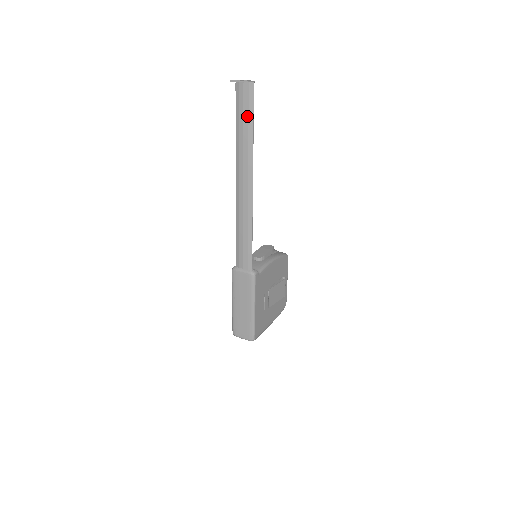
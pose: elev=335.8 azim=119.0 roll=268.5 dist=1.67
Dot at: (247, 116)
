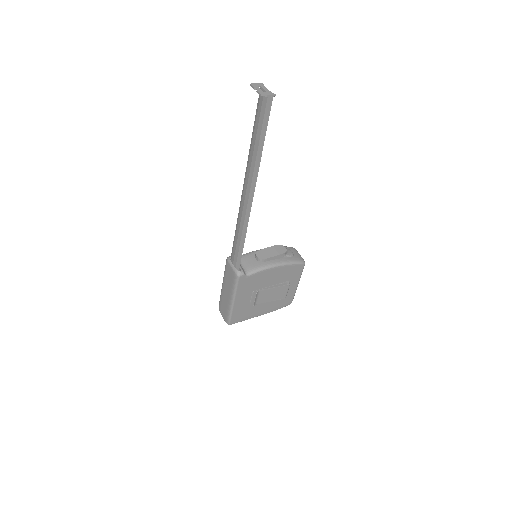
Dot at: (260, 128)
